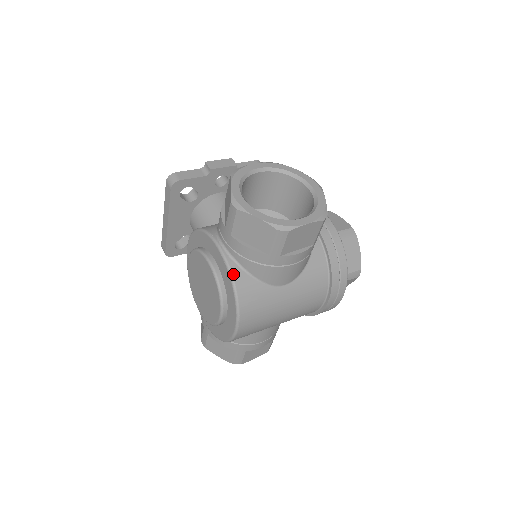
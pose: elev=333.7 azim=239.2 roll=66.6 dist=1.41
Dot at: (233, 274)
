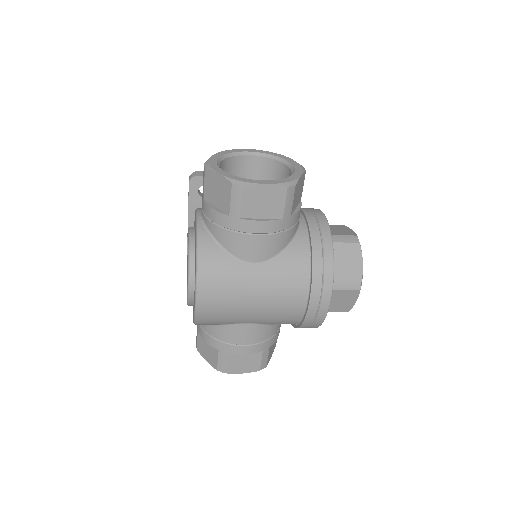
Dot at: (199, 237)
